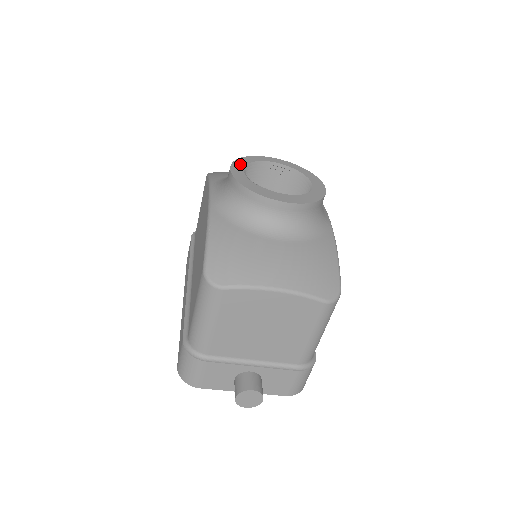
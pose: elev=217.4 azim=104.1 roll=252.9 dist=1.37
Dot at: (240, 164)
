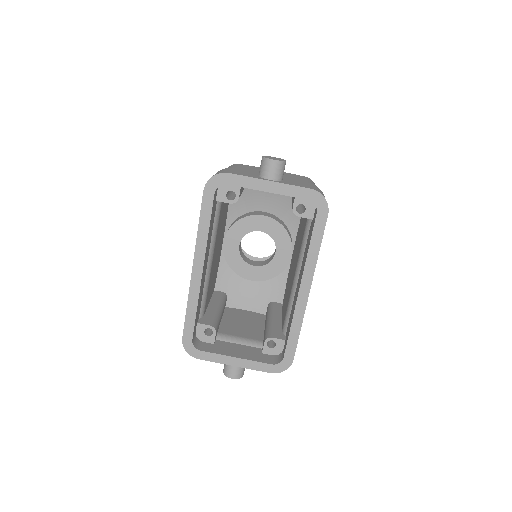
Dot at: occluded
